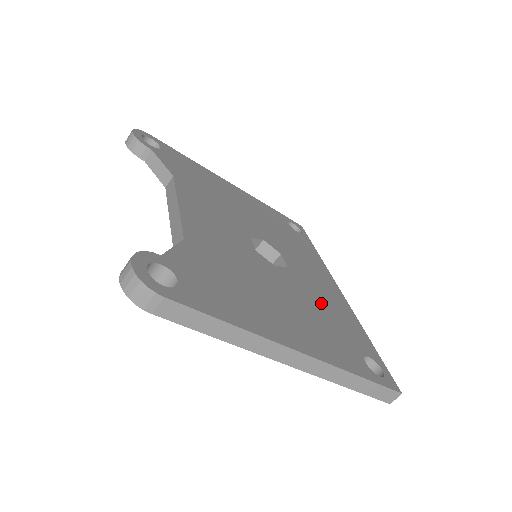
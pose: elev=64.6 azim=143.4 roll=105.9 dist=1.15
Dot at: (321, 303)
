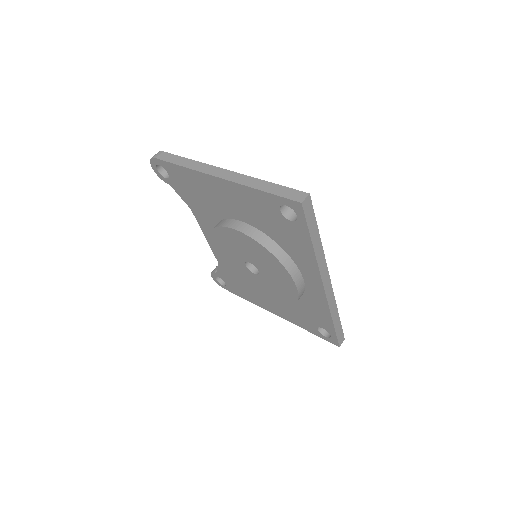
Dot at: occluded
